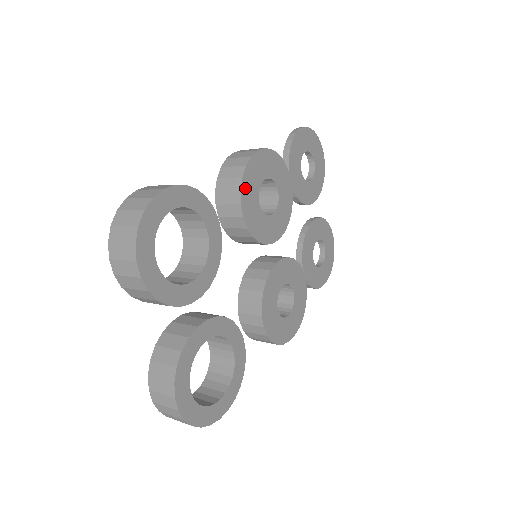
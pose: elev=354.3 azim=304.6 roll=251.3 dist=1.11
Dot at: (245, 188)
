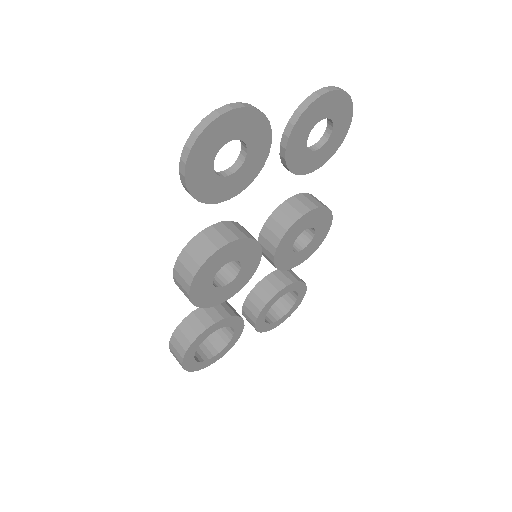
Dot at: (209, 303)
